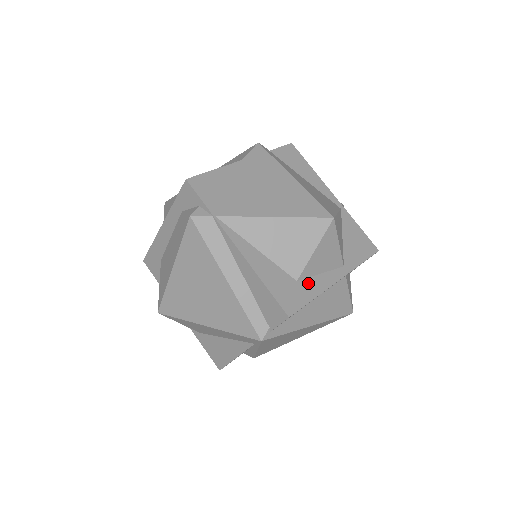
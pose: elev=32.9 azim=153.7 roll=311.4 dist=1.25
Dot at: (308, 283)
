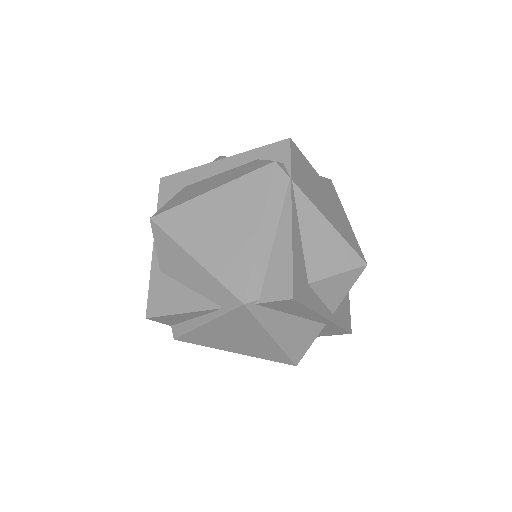
Dot at: (313, 294)
